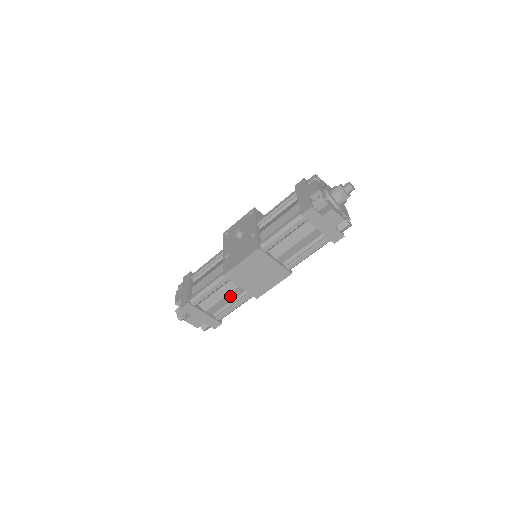
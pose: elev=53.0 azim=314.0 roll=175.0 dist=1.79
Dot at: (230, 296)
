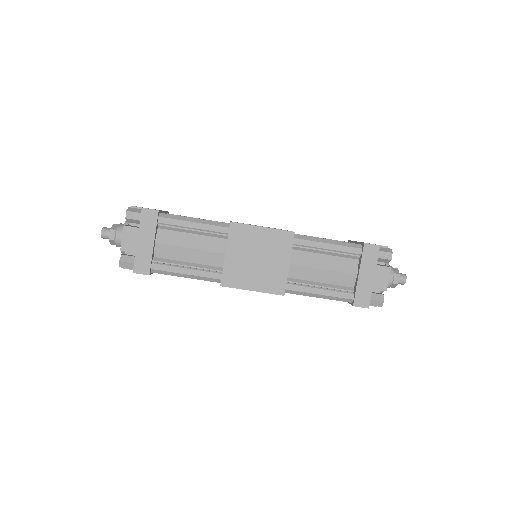
Dot at: (199, 255)
